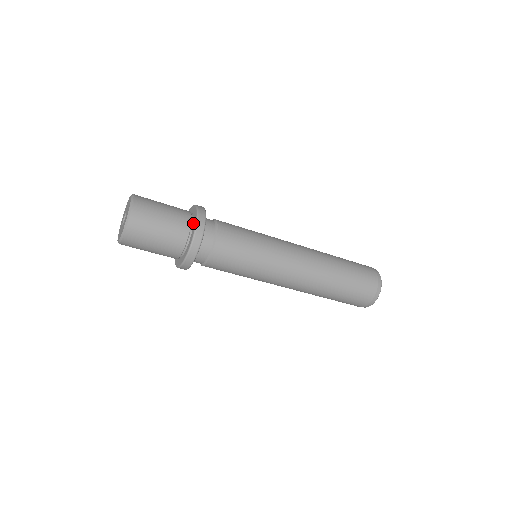
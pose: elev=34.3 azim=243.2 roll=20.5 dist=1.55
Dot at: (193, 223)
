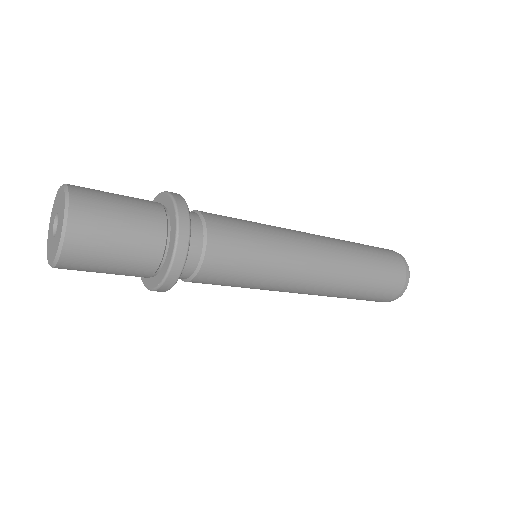
Dot at: (167, 209)
